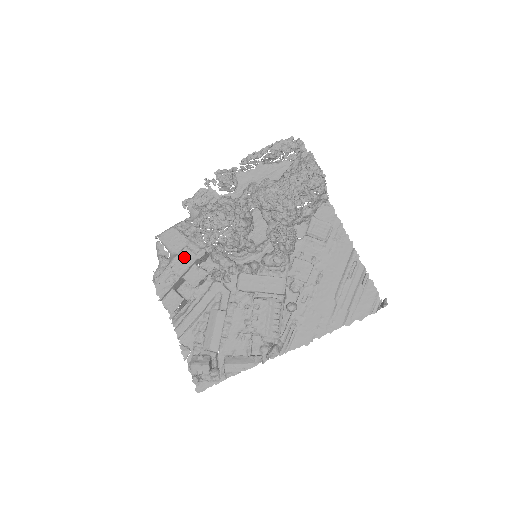
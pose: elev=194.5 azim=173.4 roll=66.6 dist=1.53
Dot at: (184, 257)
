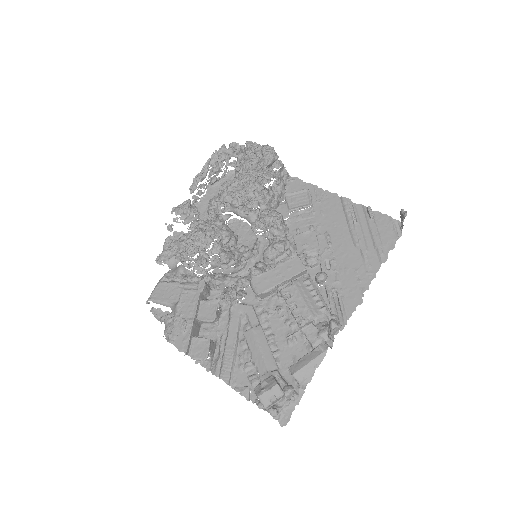
Dot at: (186, 299)
